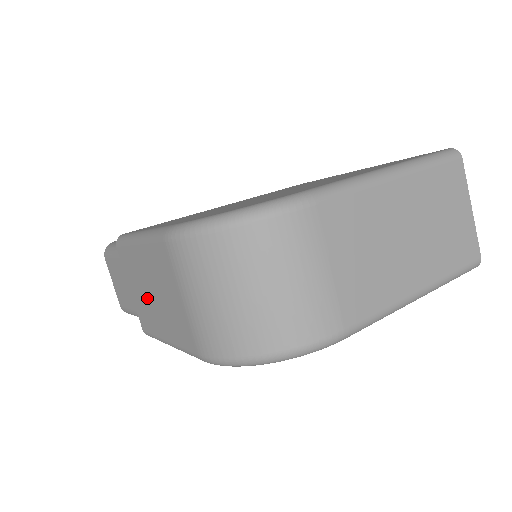
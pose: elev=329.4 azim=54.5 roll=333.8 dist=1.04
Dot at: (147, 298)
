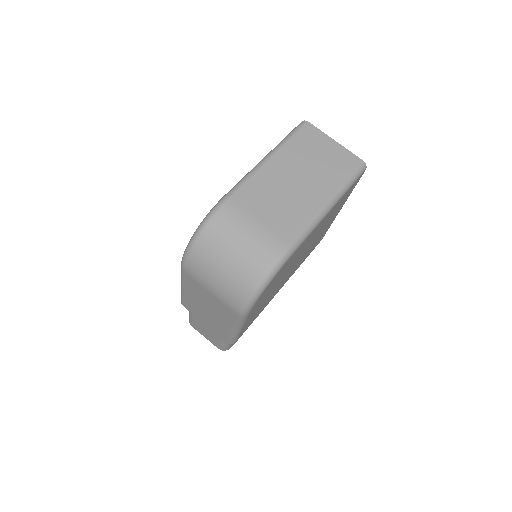
Dot at: (209, 316)
